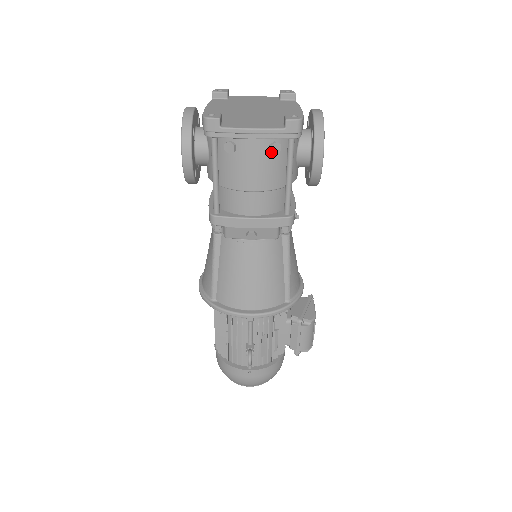
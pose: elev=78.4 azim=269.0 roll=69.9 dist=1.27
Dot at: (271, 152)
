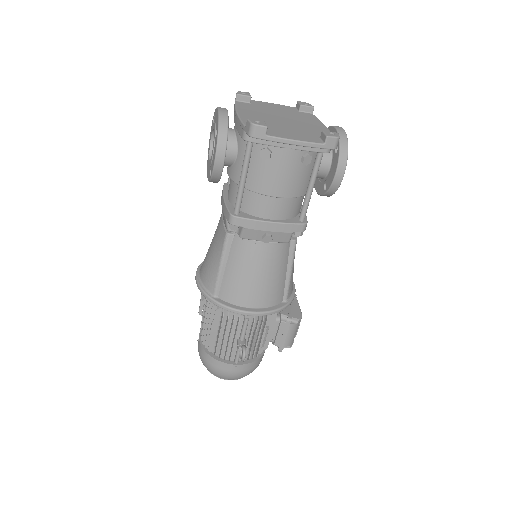
Dot at: (303, 163)
